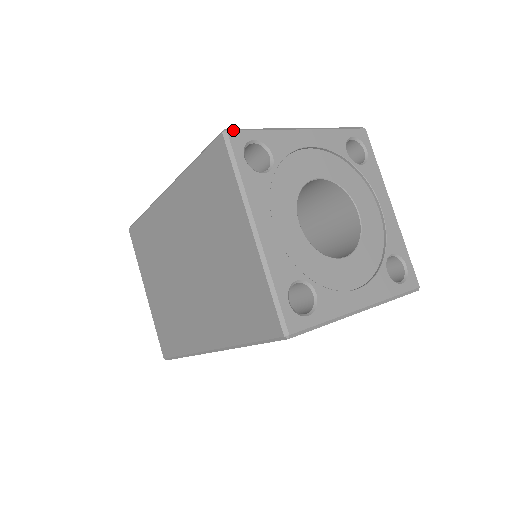
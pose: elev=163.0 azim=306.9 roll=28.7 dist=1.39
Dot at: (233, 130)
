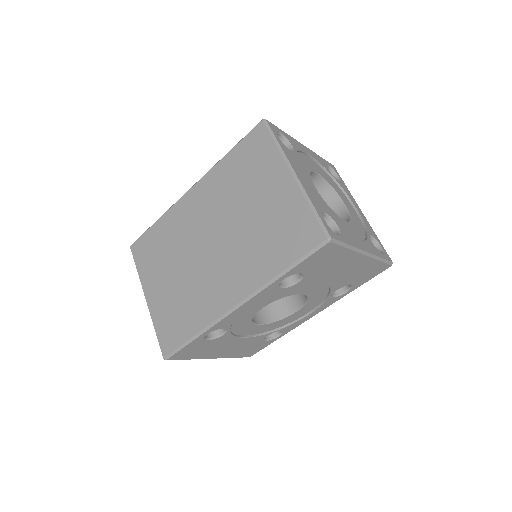
Dot at: occluded
